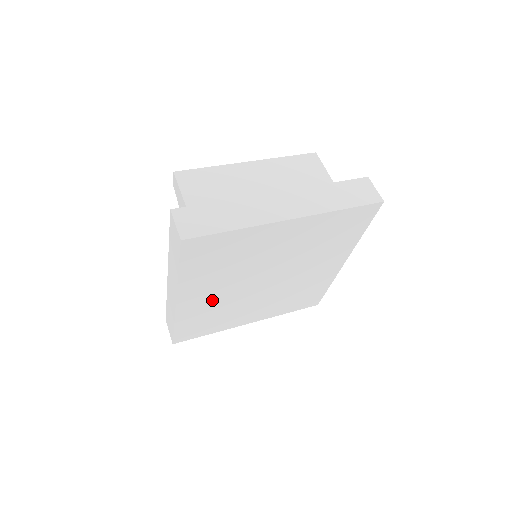
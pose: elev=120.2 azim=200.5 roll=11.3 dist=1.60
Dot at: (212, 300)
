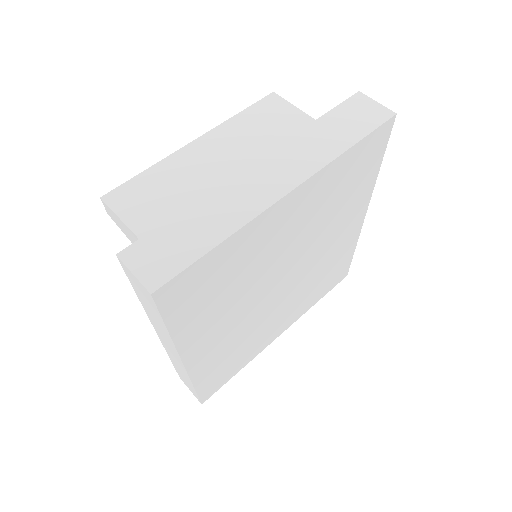
Dot at: (227, 337)
